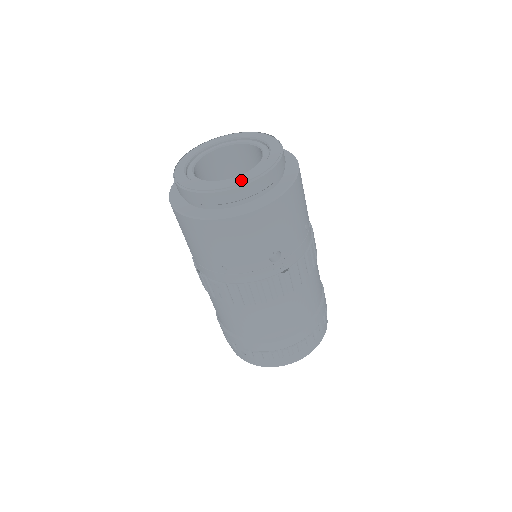
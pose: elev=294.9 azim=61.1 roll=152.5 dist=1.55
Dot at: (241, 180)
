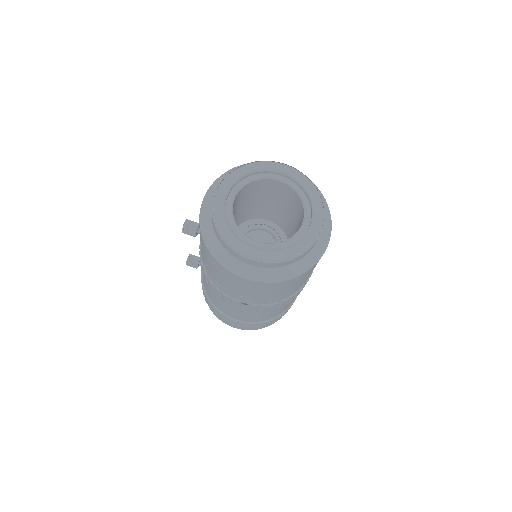
Dot at: (315, 230)
